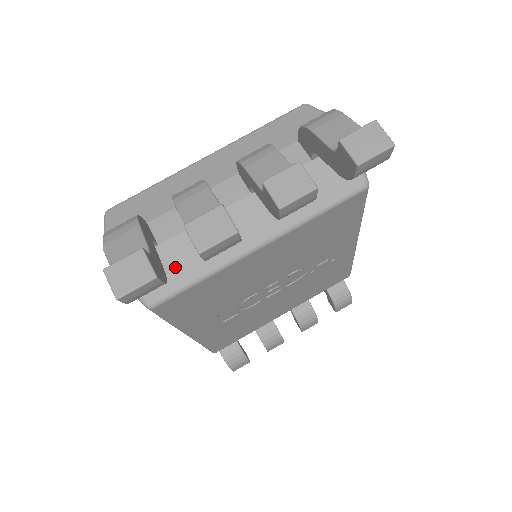
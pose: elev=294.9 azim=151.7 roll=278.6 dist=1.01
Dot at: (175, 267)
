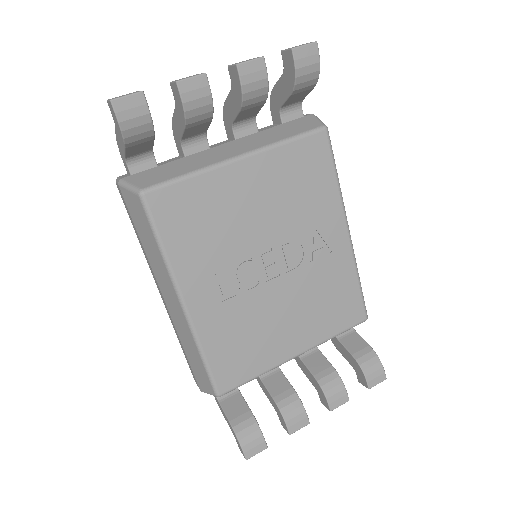
Dot at: (168, 172)
